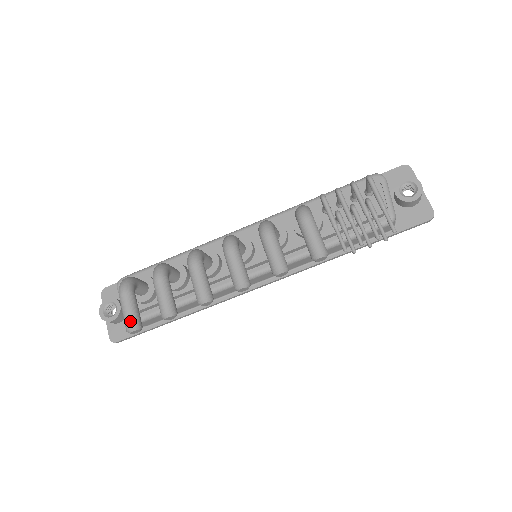
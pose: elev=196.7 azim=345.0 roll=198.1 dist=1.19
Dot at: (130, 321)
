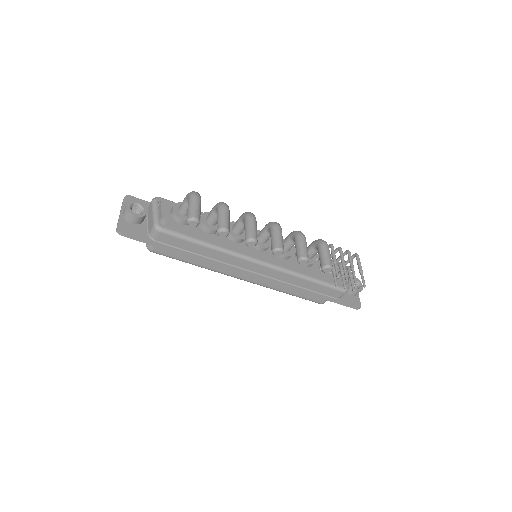
Dot at: (197, 214)
